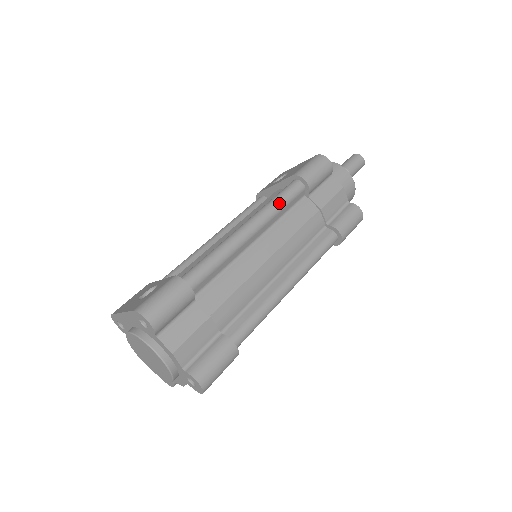
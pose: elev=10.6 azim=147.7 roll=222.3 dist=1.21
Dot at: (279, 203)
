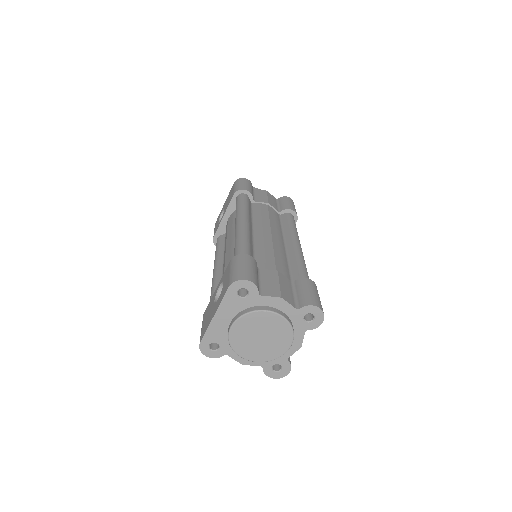
Dot at: (244, 206)
